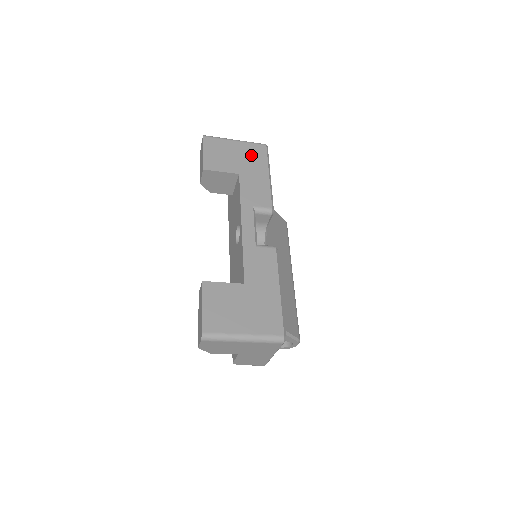
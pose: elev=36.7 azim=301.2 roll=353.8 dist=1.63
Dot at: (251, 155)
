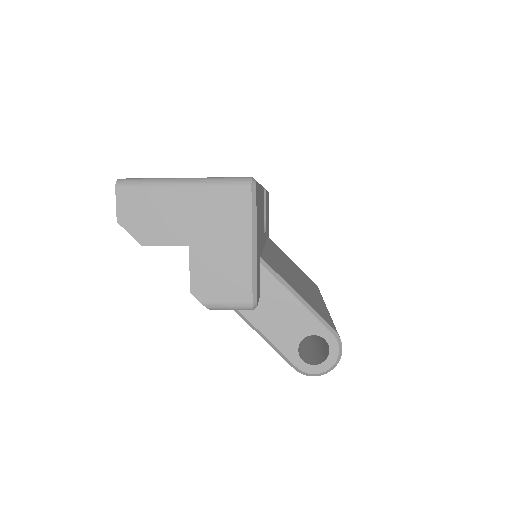
Dot at: occluded
